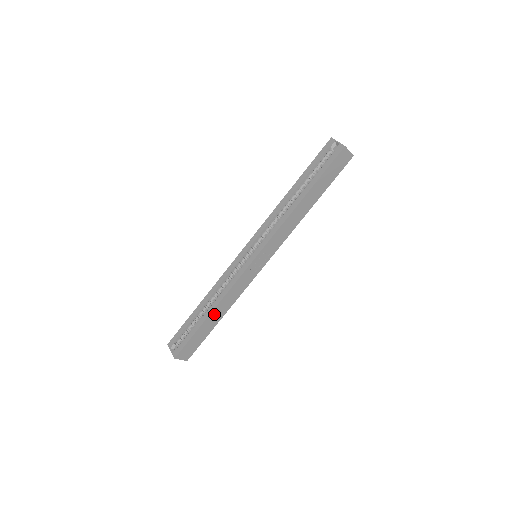
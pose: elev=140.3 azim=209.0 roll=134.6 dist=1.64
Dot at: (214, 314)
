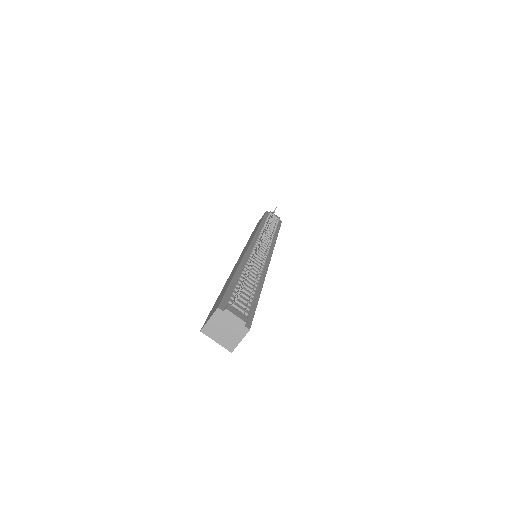
Dot at: occluded
